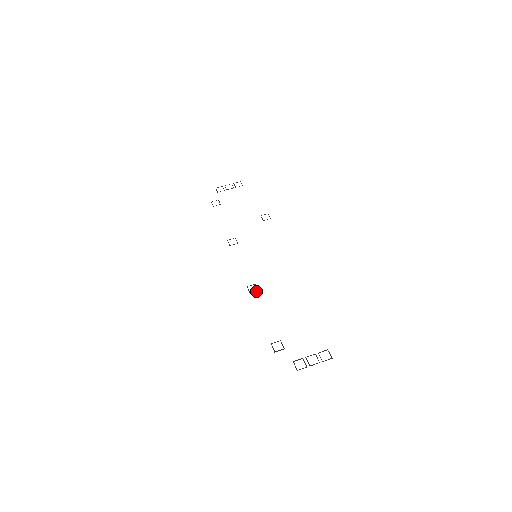
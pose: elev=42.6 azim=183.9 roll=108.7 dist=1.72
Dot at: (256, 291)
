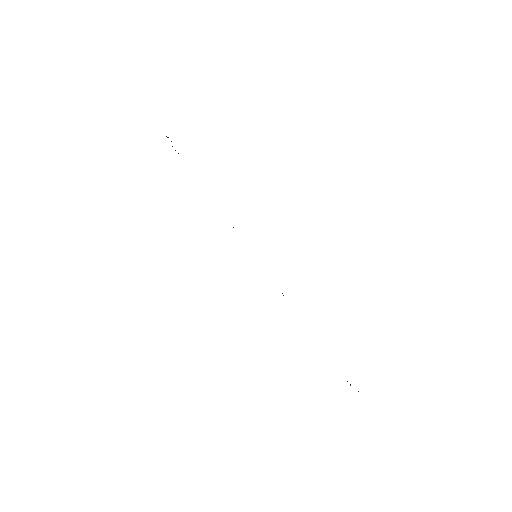
Dot at: occluded
